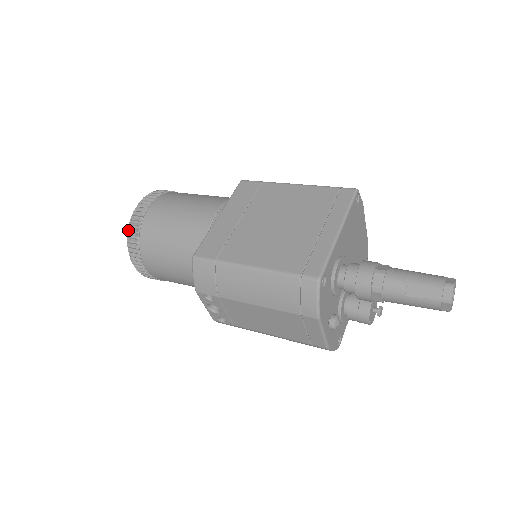
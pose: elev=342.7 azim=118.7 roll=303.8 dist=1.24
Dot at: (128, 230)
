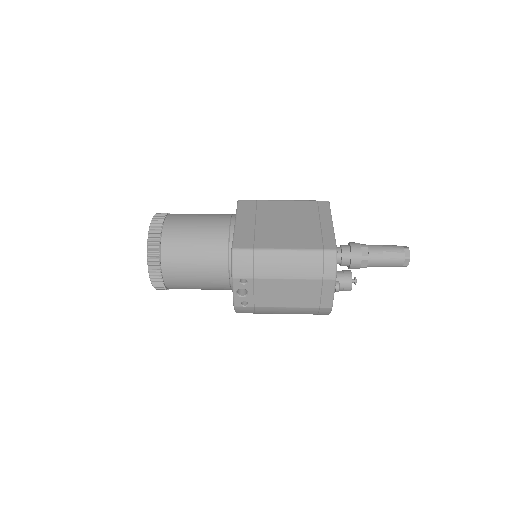
Dot at: (148, 242)
